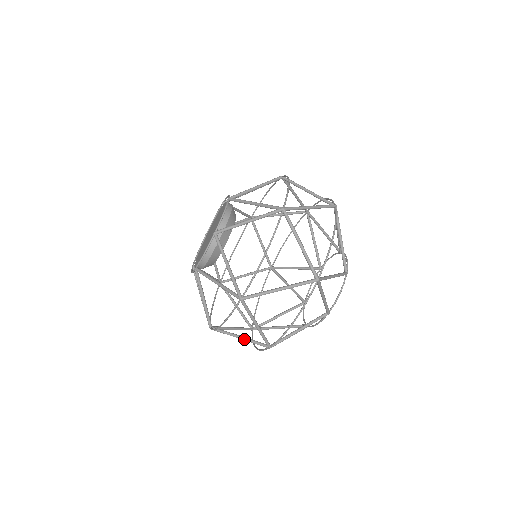
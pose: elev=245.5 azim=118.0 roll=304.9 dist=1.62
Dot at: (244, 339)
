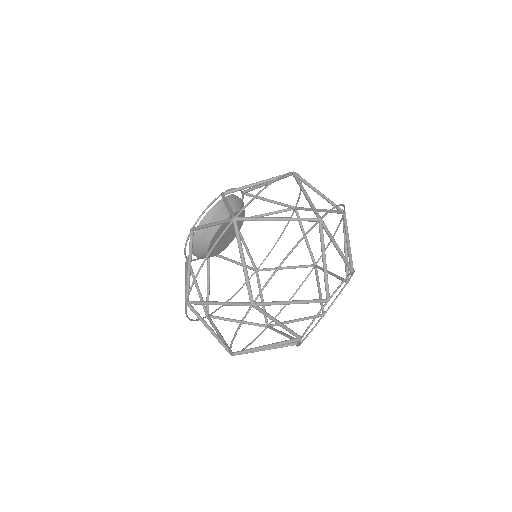
Dot at: (286, 217)
